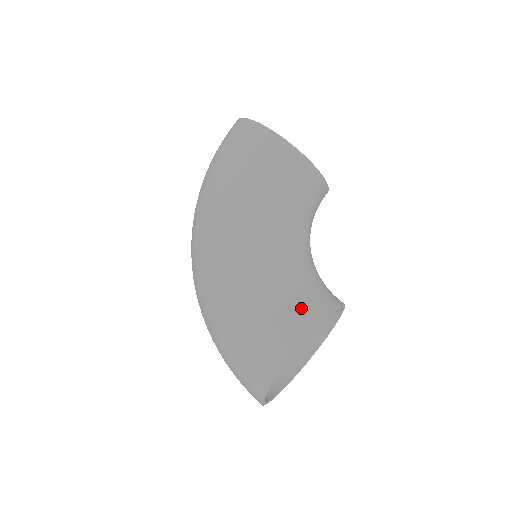
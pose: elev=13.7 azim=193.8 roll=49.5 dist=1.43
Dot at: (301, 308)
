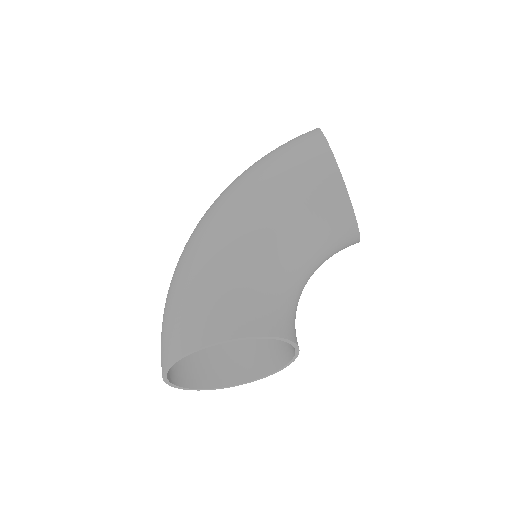
Dot at: (243, 313)
